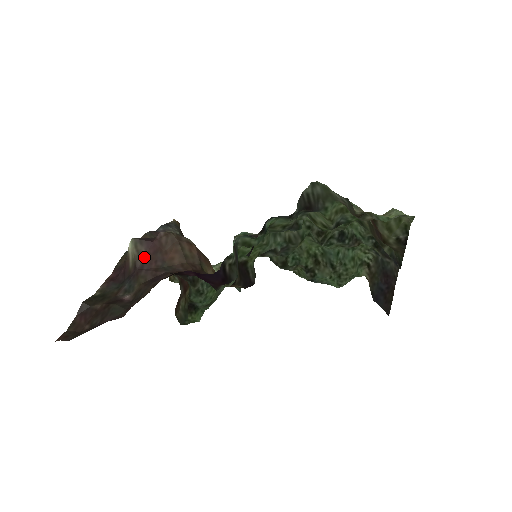
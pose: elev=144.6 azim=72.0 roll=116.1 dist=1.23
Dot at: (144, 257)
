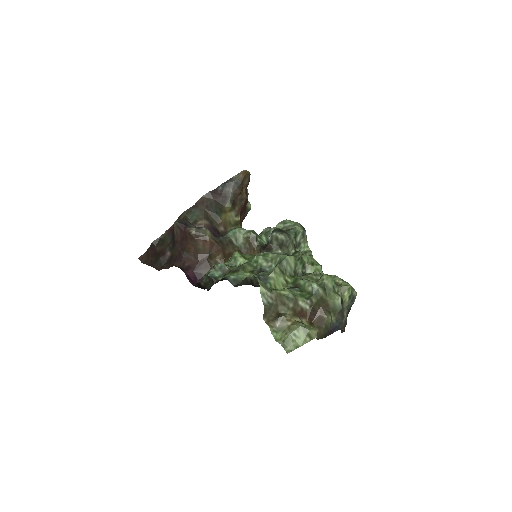
Dot at: (178, 237)
